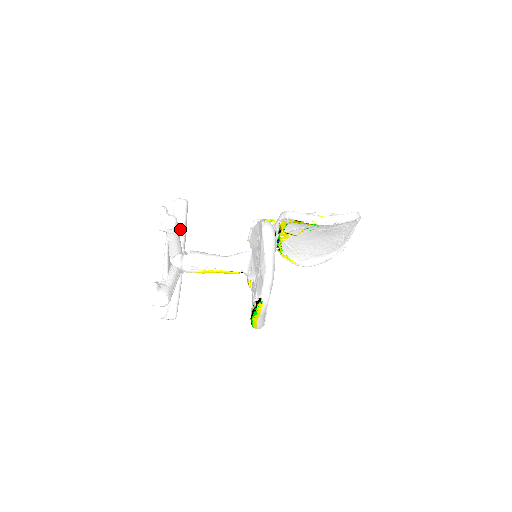
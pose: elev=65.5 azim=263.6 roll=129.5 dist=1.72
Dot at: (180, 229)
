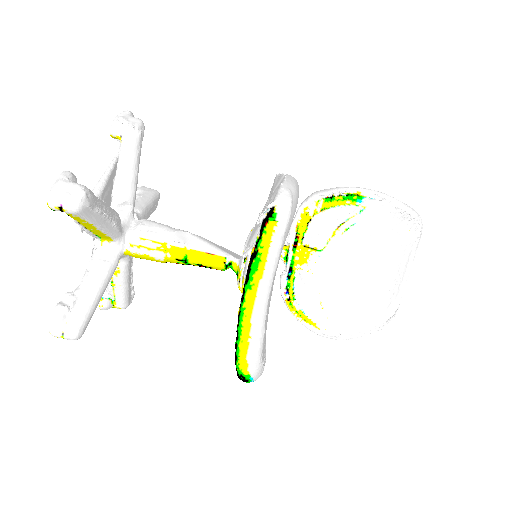
Dot at: (139, 203)
